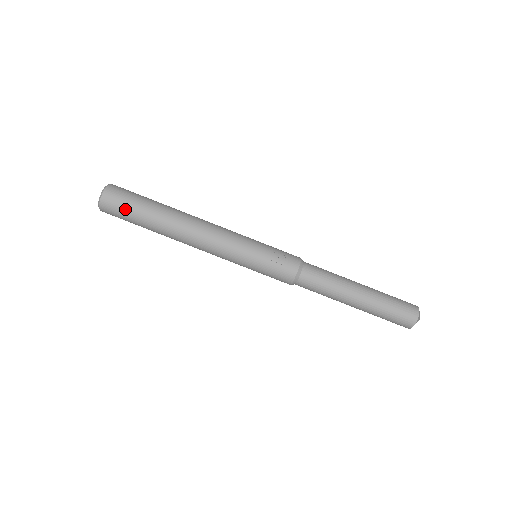
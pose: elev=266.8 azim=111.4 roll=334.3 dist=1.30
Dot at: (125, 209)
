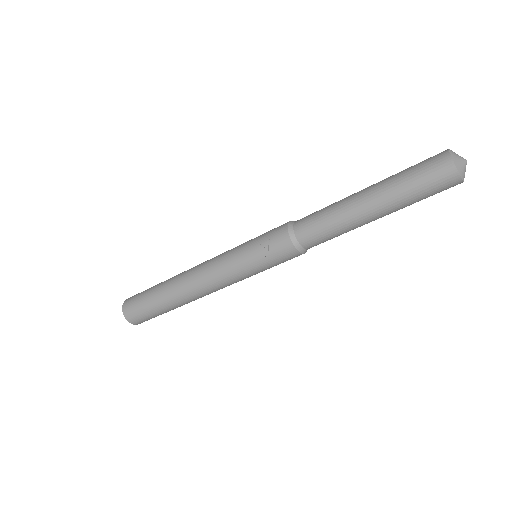
Dot at: (144, 314)
